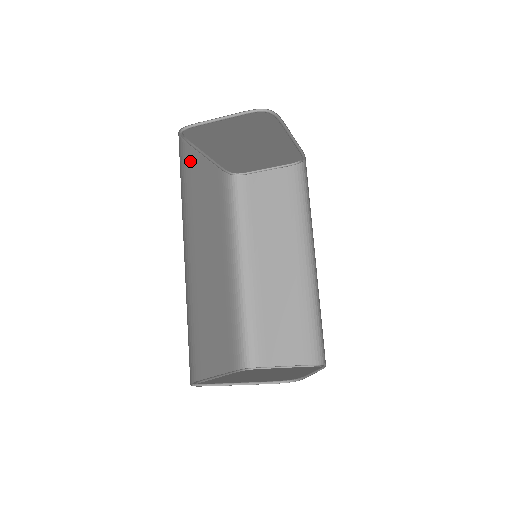
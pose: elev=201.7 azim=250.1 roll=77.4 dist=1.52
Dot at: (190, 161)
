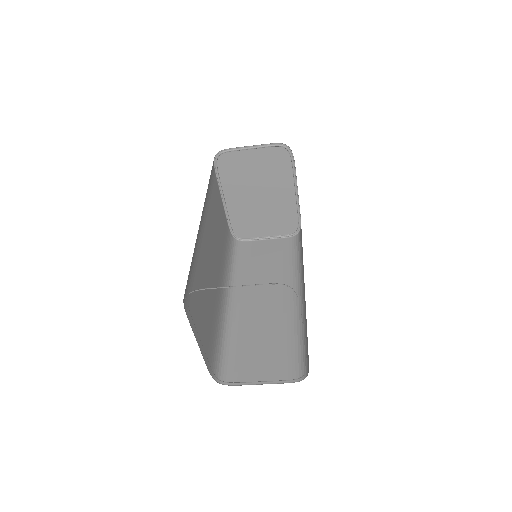
Dot at: (215, 185)
